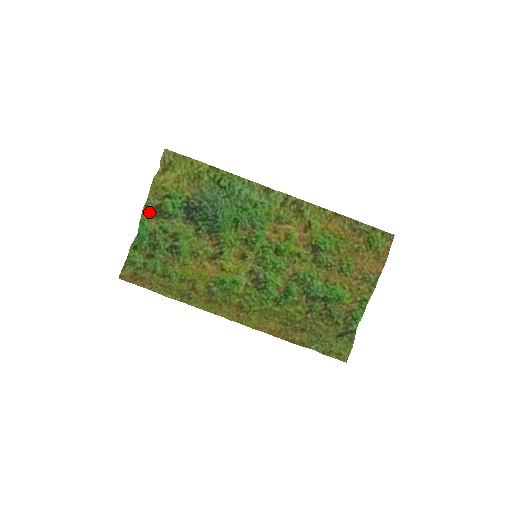
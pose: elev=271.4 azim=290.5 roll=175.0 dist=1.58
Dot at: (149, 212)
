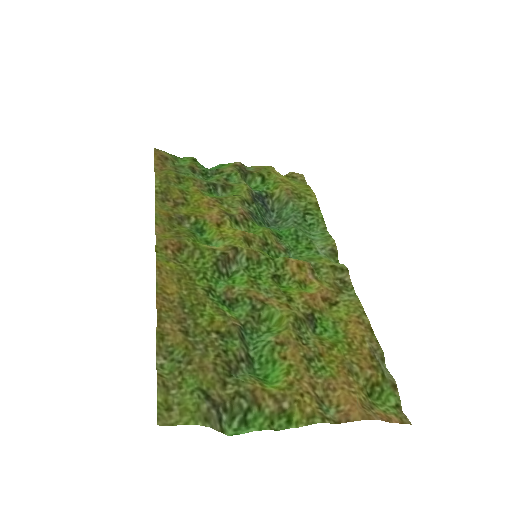
Dot at: (239, 165)
